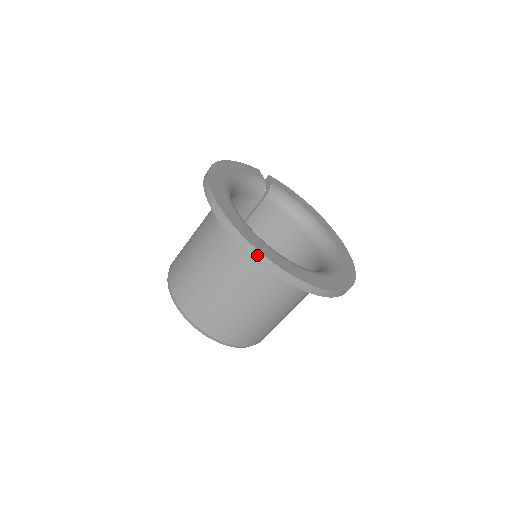
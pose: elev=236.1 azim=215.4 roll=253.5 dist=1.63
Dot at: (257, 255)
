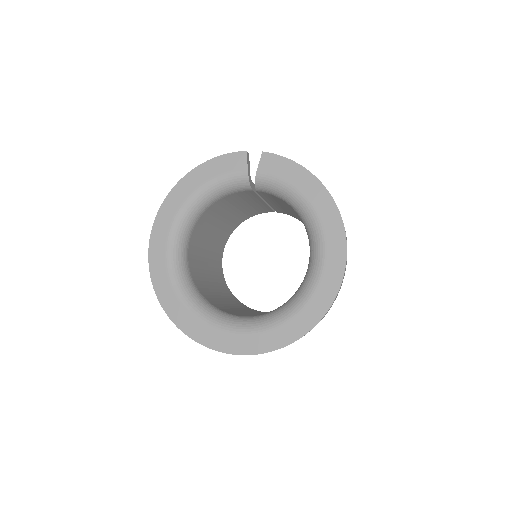
Dot at: (175, 323)
